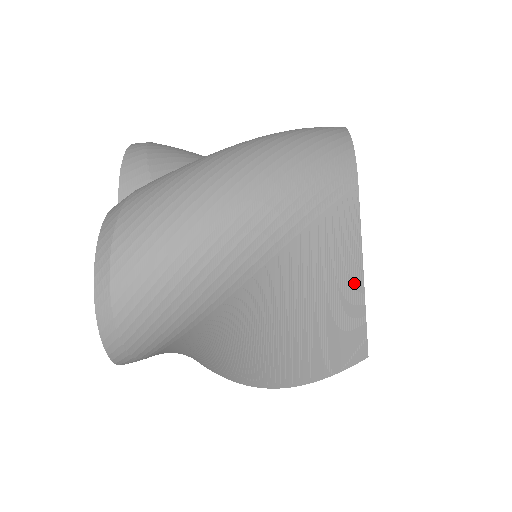
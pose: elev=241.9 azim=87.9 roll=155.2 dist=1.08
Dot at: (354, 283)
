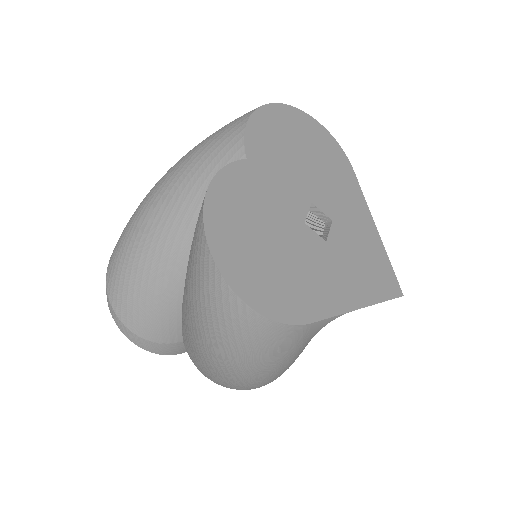
Dot at: occluded
